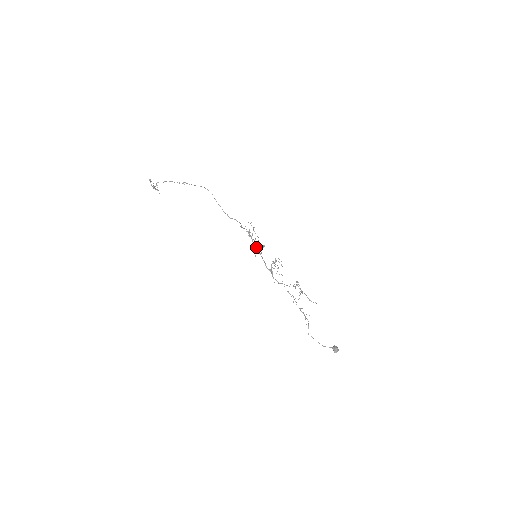
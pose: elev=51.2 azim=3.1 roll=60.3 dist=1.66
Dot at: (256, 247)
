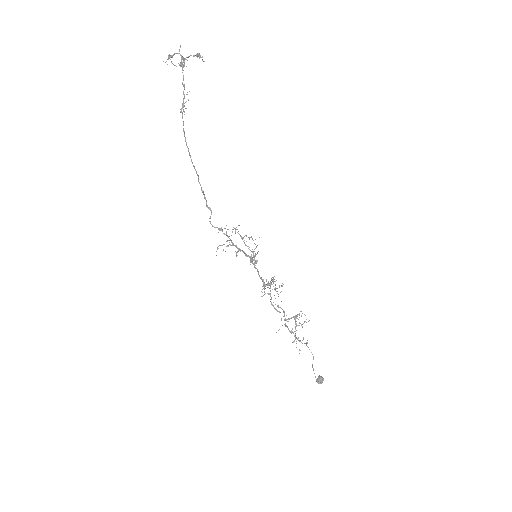
Dot at: (246, 255)
